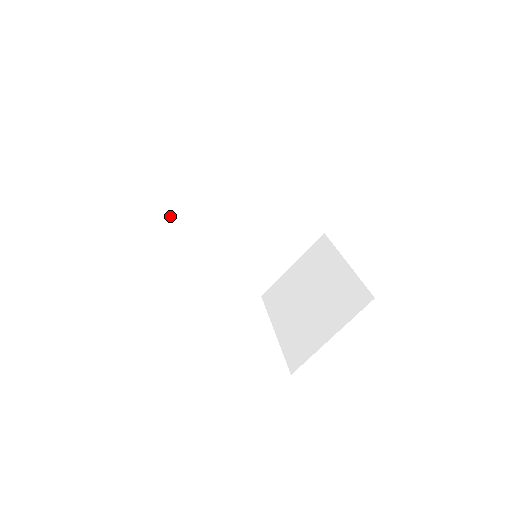
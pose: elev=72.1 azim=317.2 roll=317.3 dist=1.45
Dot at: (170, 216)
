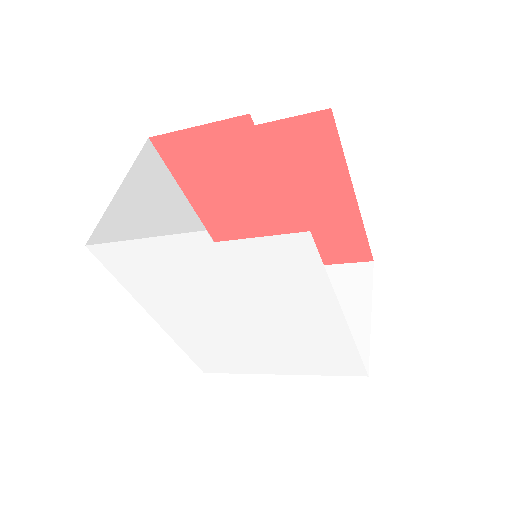
Dot at: (105, 241)
